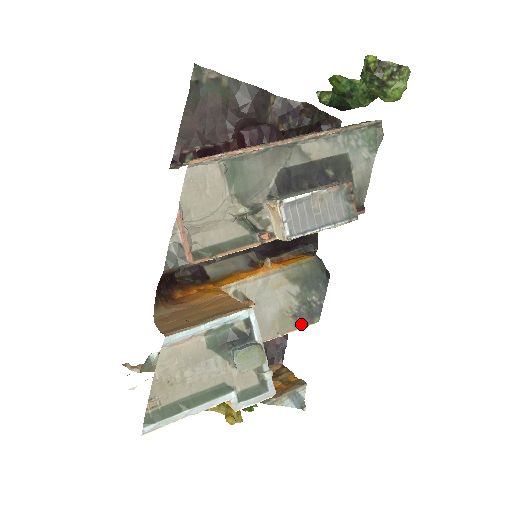
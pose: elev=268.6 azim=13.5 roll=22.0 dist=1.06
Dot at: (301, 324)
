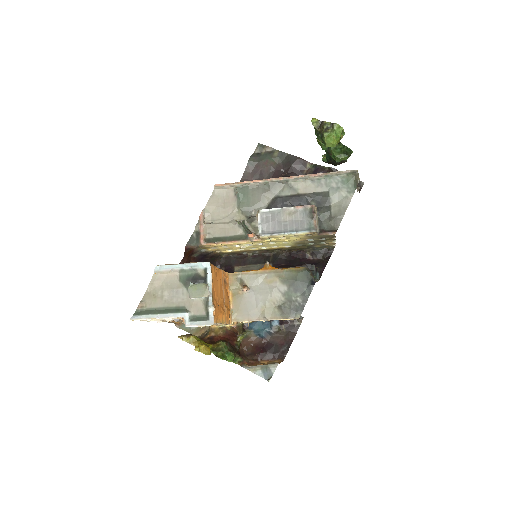
Dot at: (284, 316)
